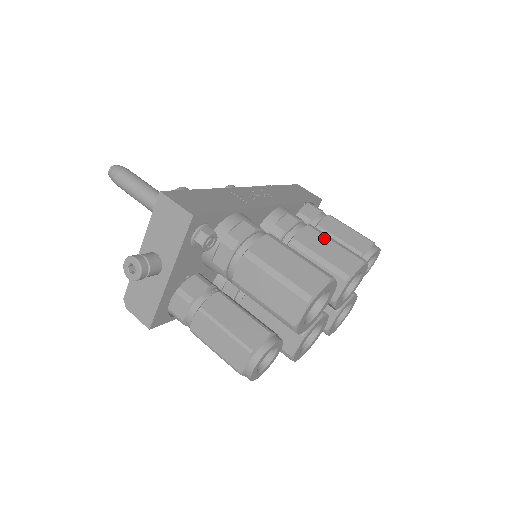
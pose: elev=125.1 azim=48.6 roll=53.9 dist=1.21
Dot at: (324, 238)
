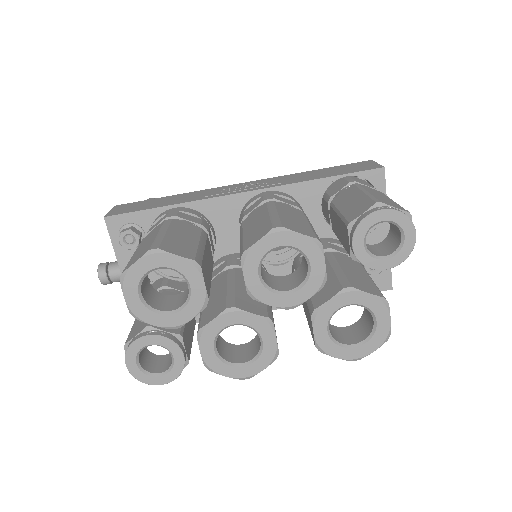
Dot at: (265, 212)
